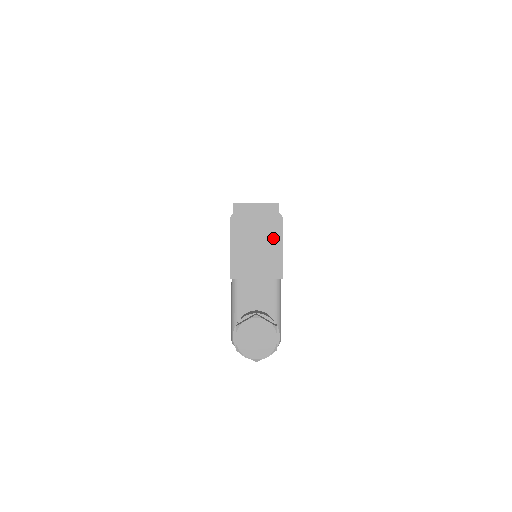
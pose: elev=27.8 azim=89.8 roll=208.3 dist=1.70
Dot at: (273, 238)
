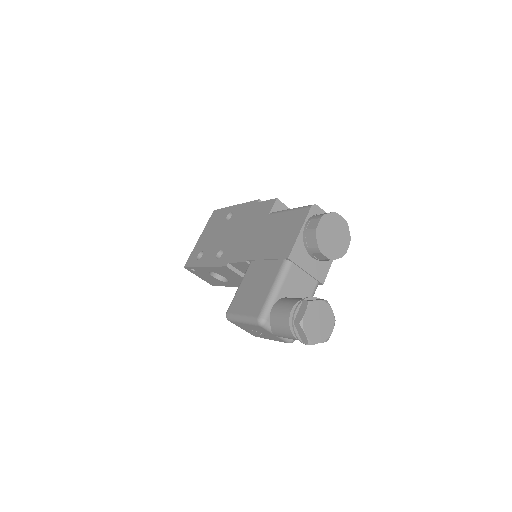
Dot at: (344, 244)
